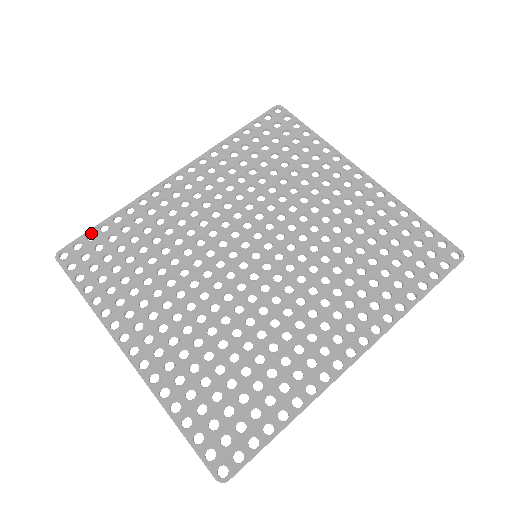
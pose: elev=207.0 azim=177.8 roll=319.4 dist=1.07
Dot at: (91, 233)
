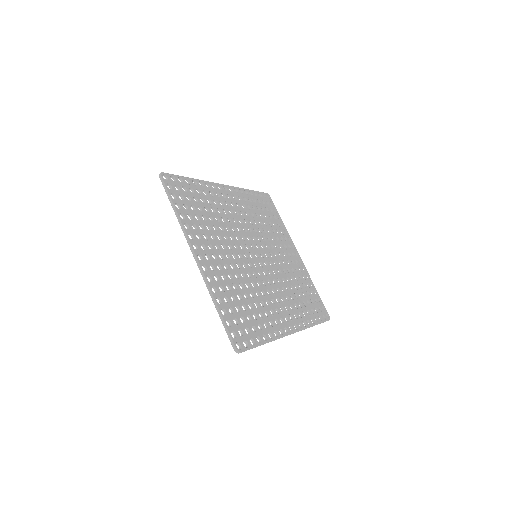
Dot at: (180, 178)
